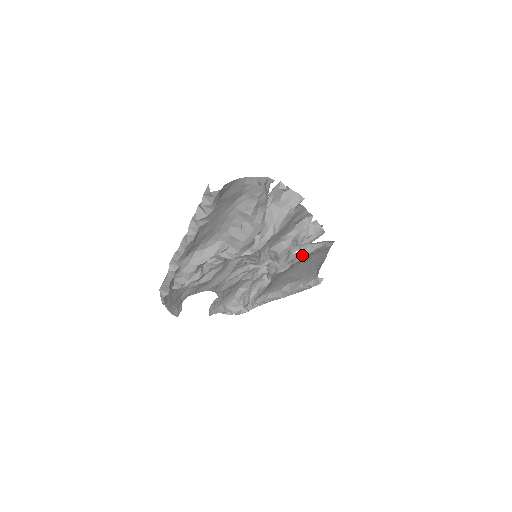
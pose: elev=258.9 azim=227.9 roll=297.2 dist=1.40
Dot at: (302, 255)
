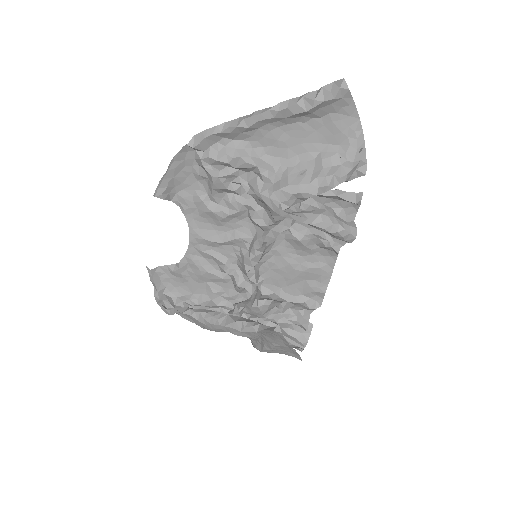
Dot at: occluded
